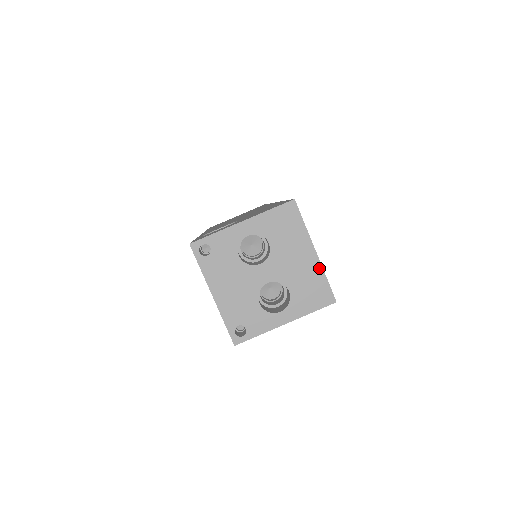
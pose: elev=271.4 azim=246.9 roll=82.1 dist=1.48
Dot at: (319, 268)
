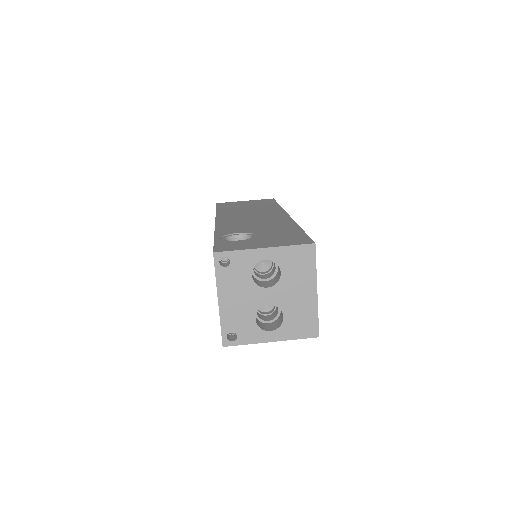
Dot at: (315, 306)
